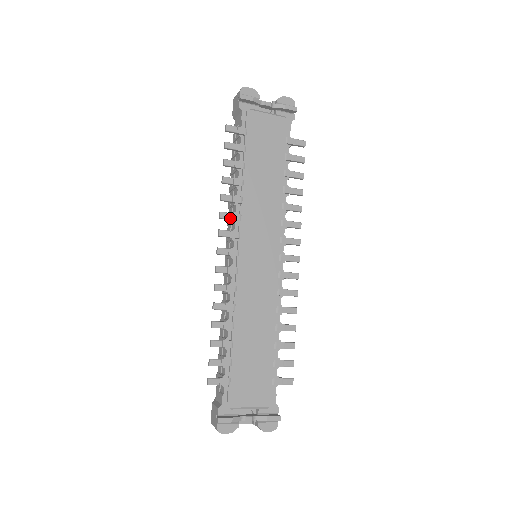
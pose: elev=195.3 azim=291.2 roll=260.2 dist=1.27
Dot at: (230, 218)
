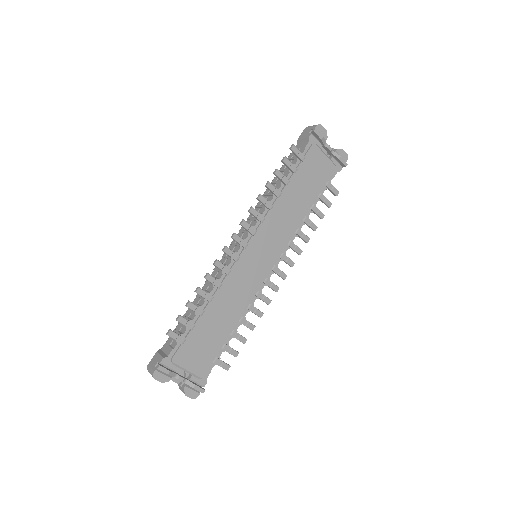
Dot at: (256, 216)
